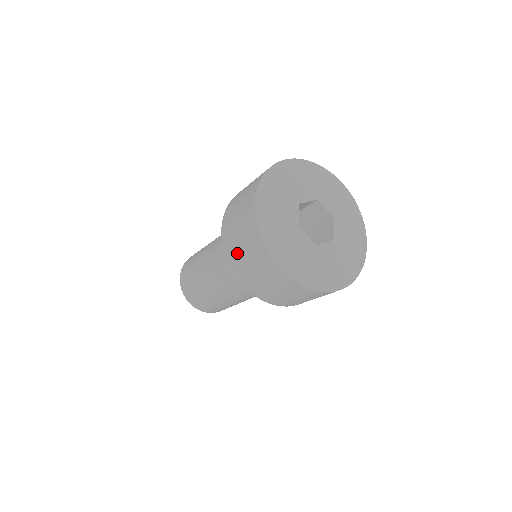
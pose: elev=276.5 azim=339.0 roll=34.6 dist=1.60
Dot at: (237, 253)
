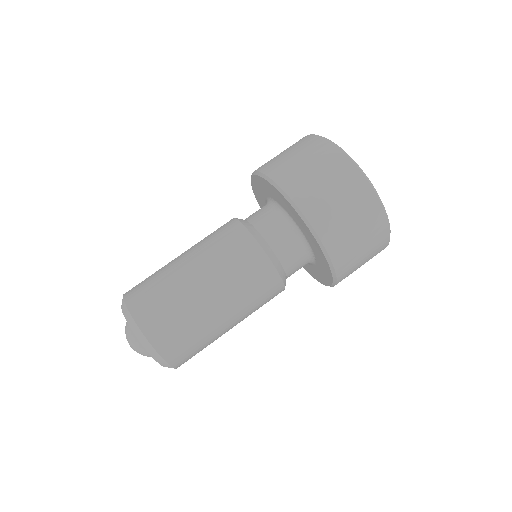
Dot at: (285, 162)
